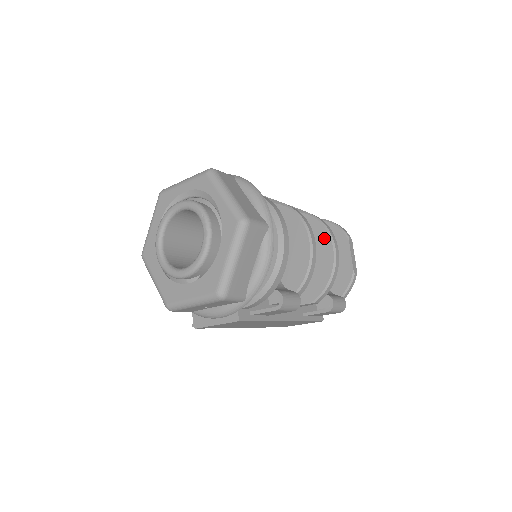
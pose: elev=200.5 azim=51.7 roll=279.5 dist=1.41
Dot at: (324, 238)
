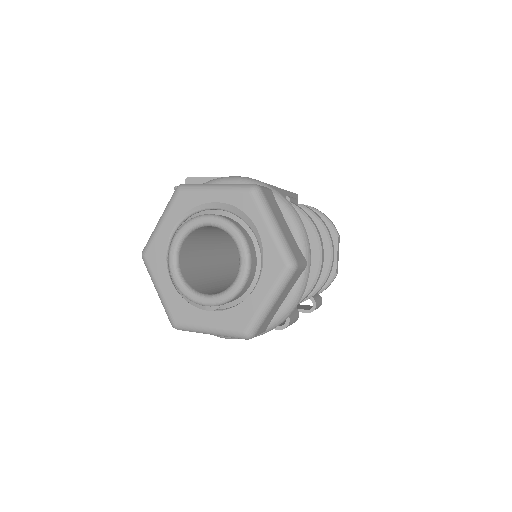
Dot at: (323, 242)
